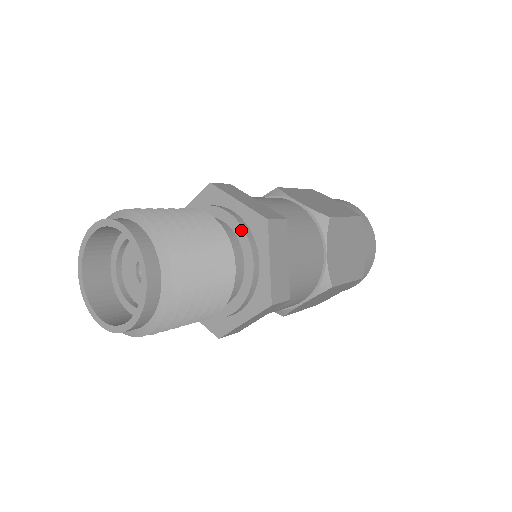
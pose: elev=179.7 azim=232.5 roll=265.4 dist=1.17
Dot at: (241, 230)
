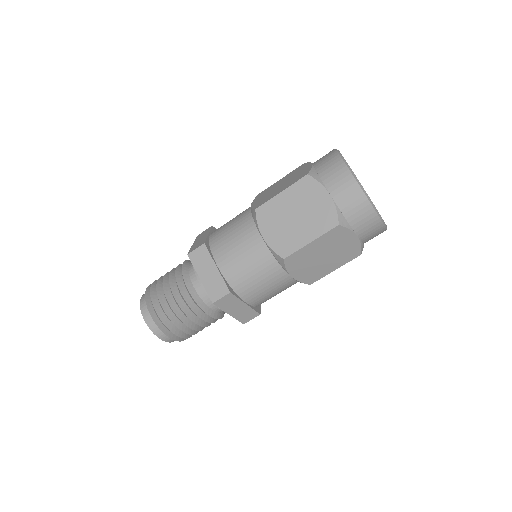
Dot at: occluded
